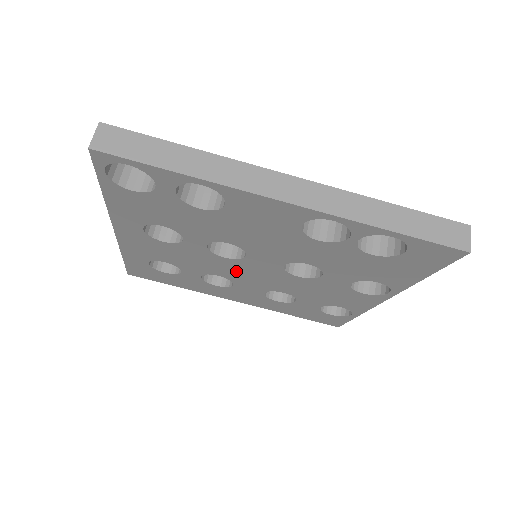
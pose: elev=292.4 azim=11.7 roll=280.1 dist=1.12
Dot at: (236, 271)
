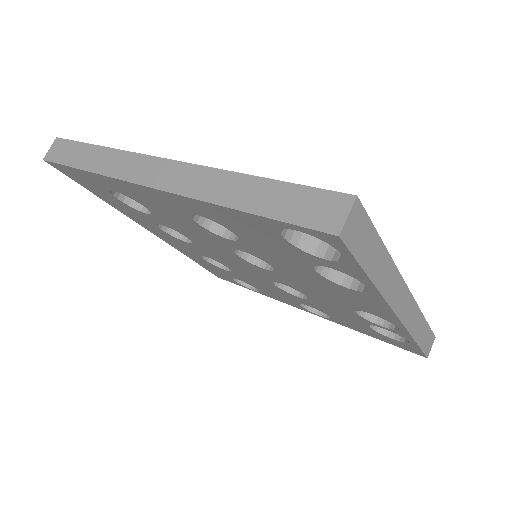
Dot at: (220, 253)
